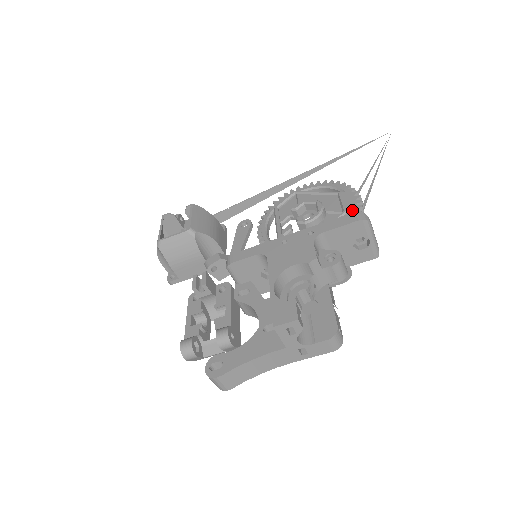
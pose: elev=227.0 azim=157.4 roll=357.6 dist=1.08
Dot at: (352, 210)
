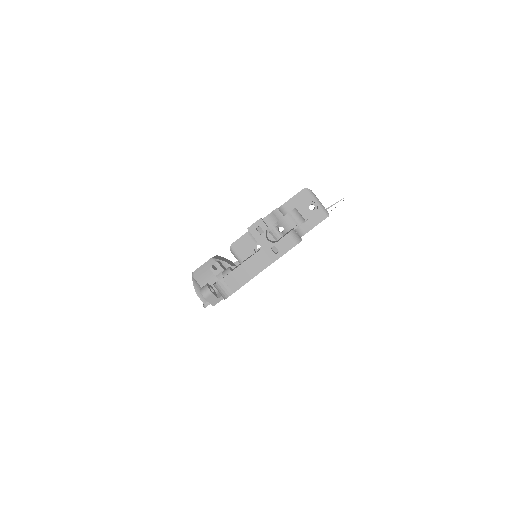
Dot at: occluded
